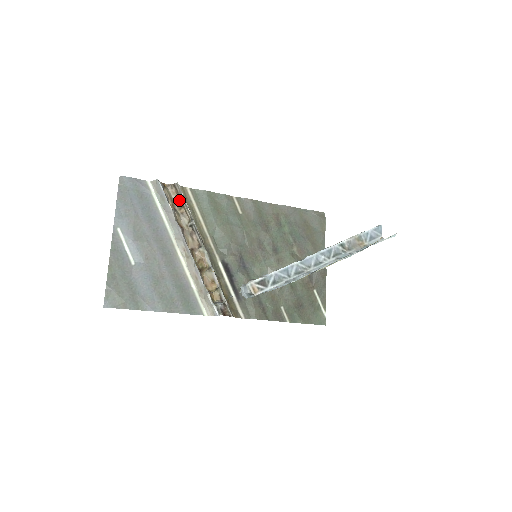
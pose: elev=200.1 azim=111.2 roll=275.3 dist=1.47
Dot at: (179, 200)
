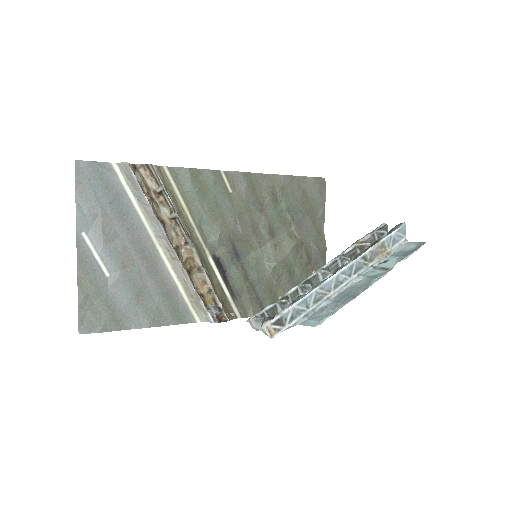
Dot at: (156, 185)
